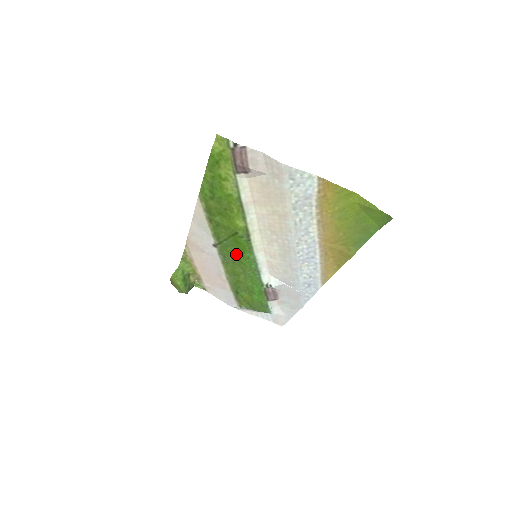
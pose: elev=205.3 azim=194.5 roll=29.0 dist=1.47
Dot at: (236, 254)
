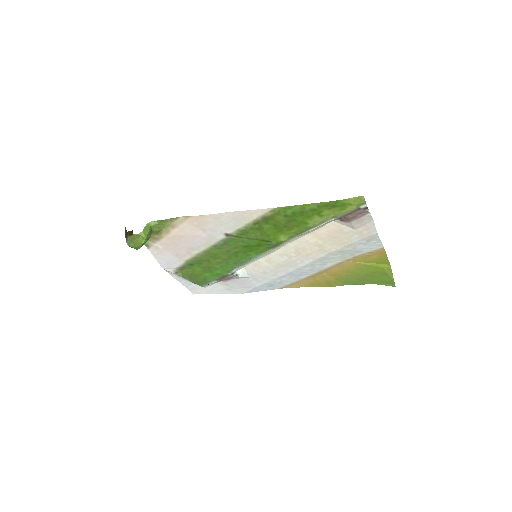
Dot at: (241, 249)
